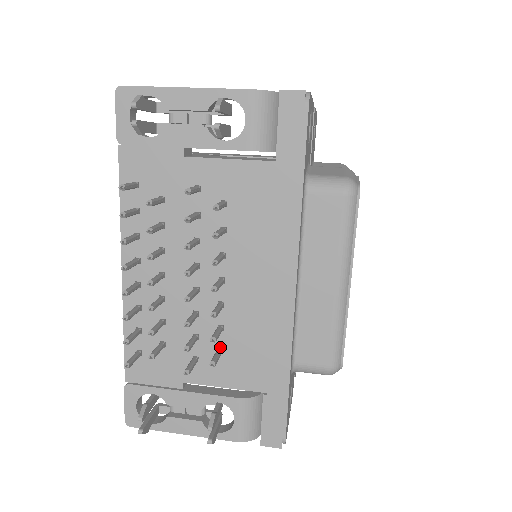
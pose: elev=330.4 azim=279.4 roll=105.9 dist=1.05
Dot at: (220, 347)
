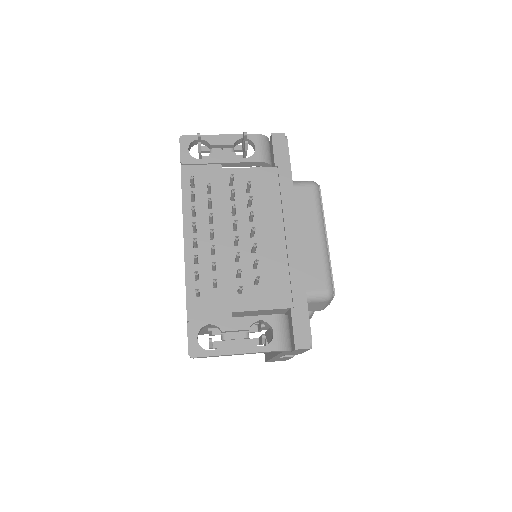
Dot at: occluded
